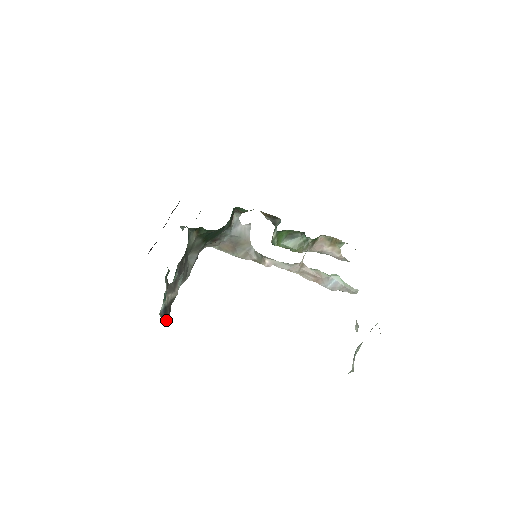
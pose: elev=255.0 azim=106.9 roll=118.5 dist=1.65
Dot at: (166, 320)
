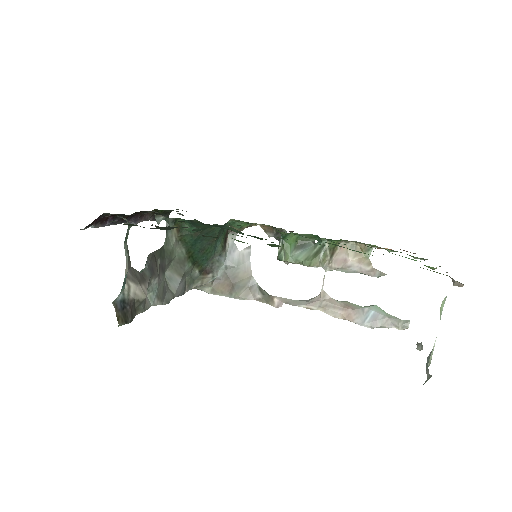
Dot at: (124, 322)
